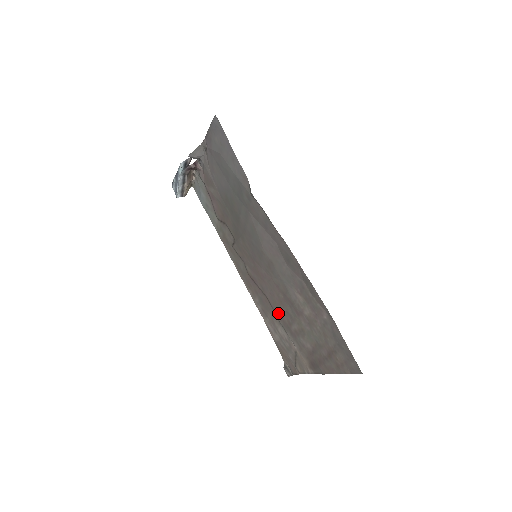
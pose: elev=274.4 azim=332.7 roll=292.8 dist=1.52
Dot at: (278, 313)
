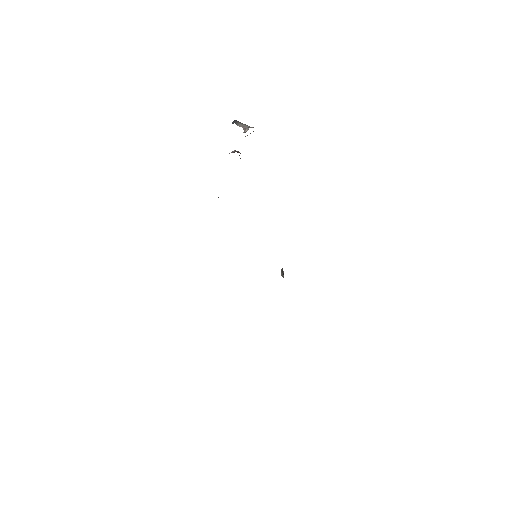
Dot at: occluded
